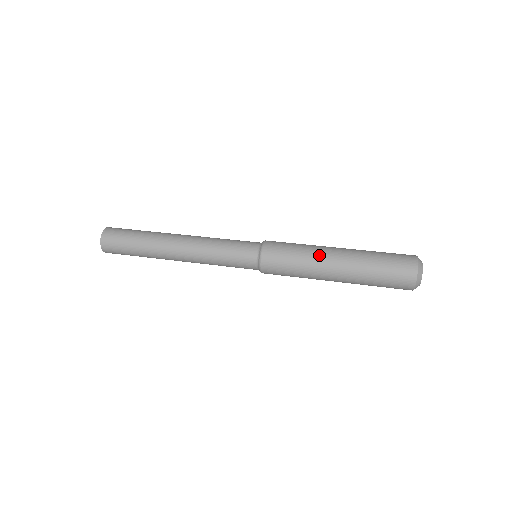
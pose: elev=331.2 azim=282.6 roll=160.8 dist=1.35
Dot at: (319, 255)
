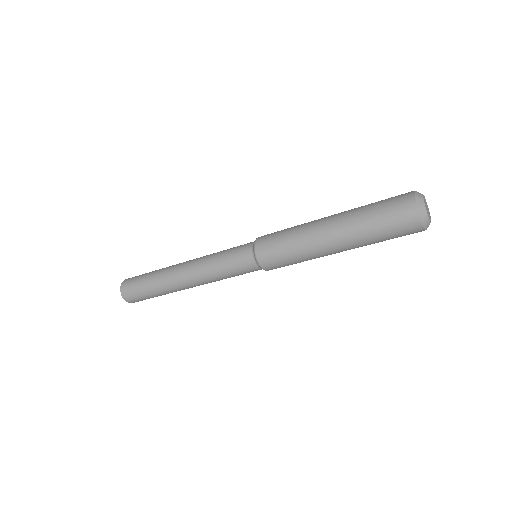
Dot at: occluded
